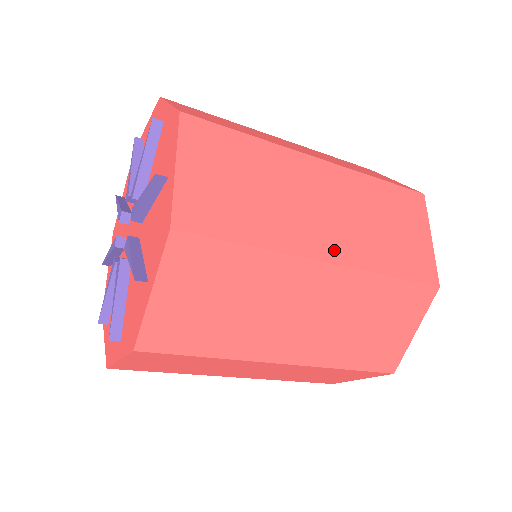
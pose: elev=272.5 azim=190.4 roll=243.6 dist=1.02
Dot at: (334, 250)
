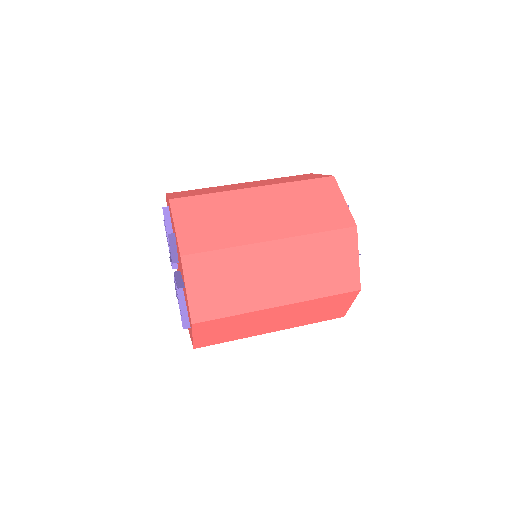
Dot at: (276, 232)
